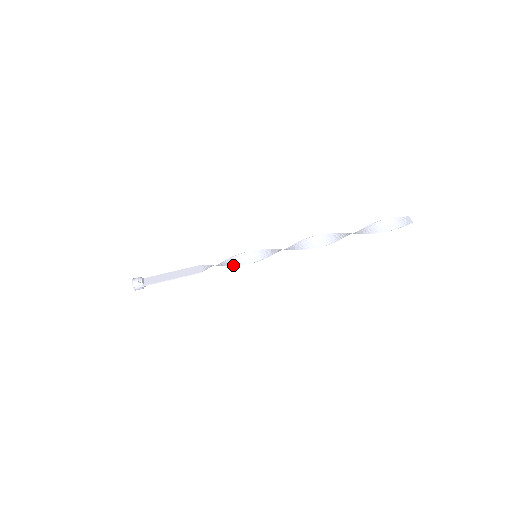
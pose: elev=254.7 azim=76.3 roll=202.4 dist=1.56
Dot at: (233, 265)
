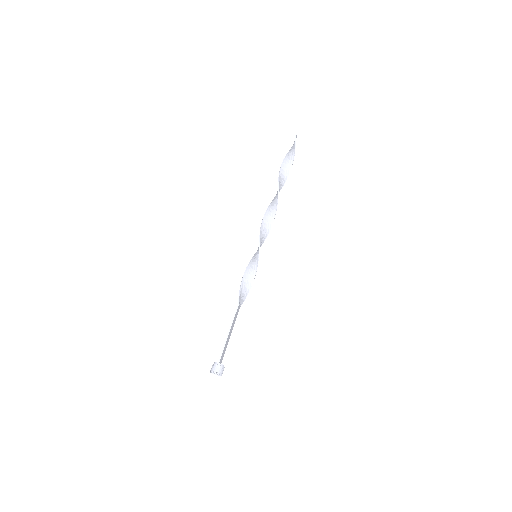
Dot at: (253, 279)
